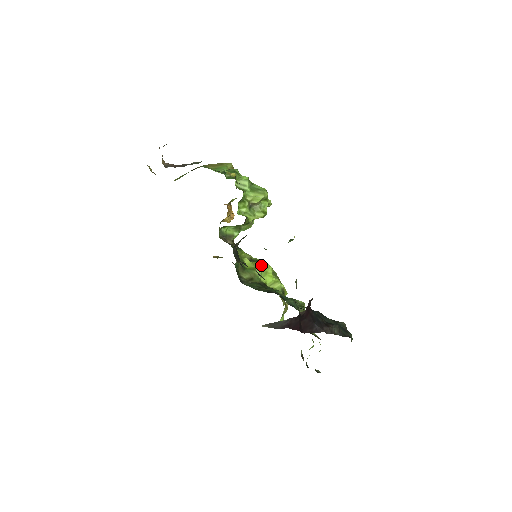
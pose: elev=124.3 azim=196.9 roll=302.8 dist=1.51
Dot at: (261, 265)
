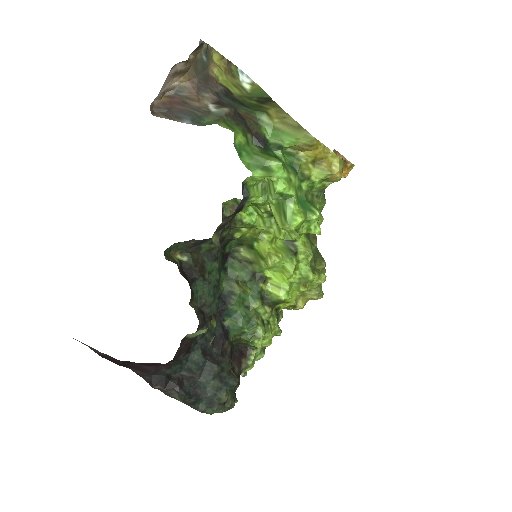
Dot at: (273, 263)
